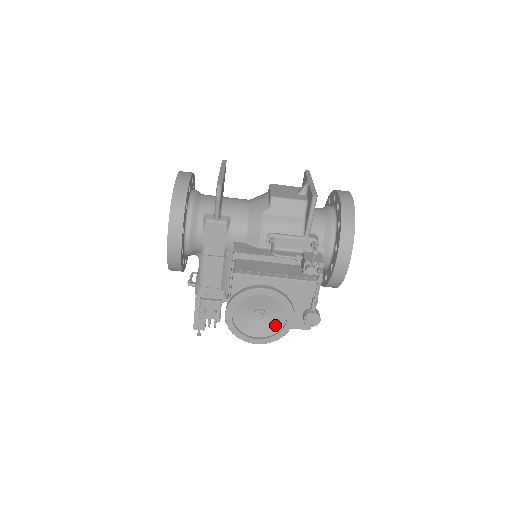
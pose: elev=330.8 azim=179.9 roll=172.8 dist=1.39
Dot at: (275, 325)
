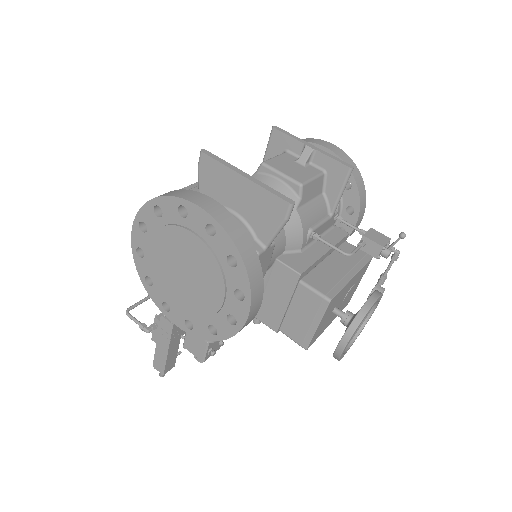
Dot at: occluded
